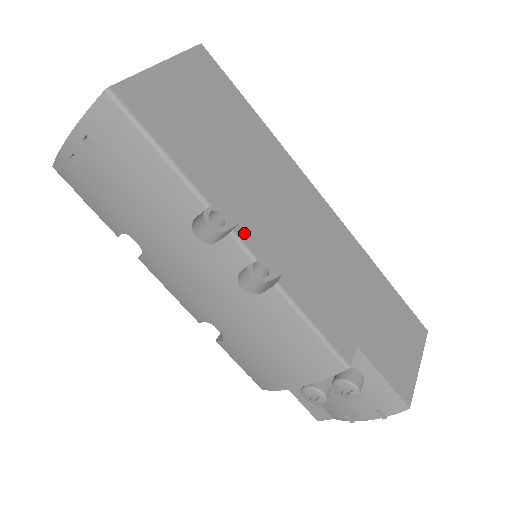
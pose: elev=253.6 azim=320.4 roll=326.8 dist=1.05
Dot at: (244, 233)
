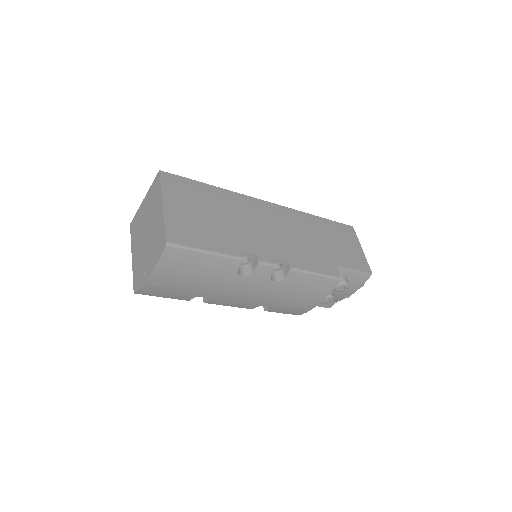
Dot at: (262, 257)
